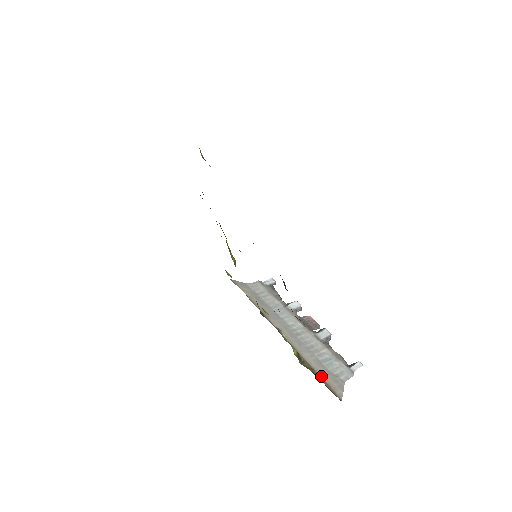
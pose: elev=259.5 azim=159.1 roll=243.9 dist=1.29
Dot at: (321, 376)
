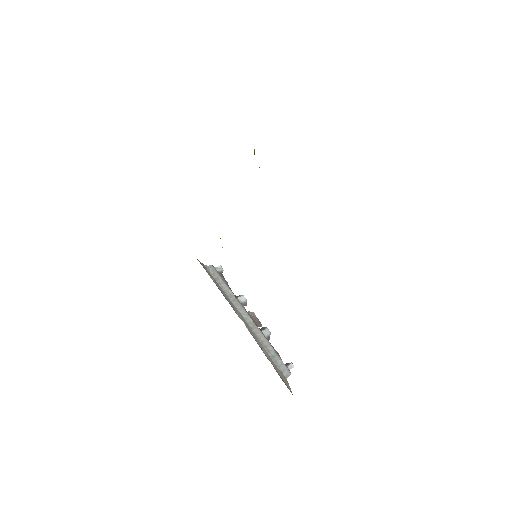
Dot at: (277, 371)
